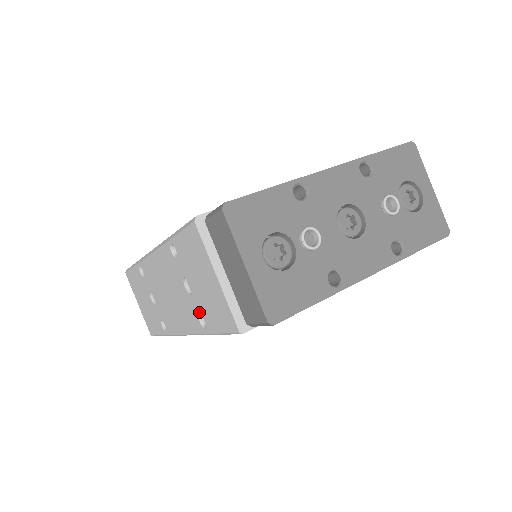
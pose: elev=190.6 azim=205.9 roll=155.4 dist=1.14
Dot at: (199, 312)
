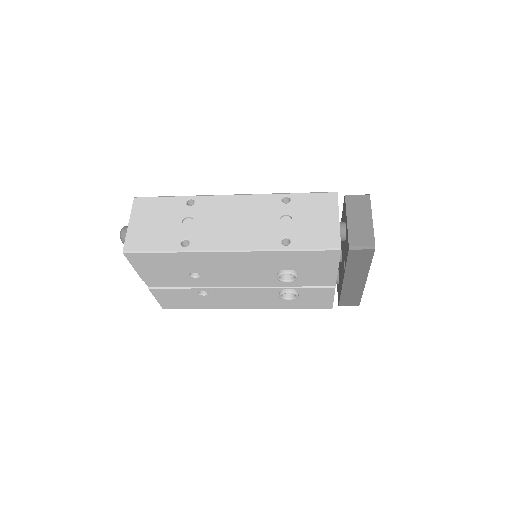
Dot at: (288, 235)
